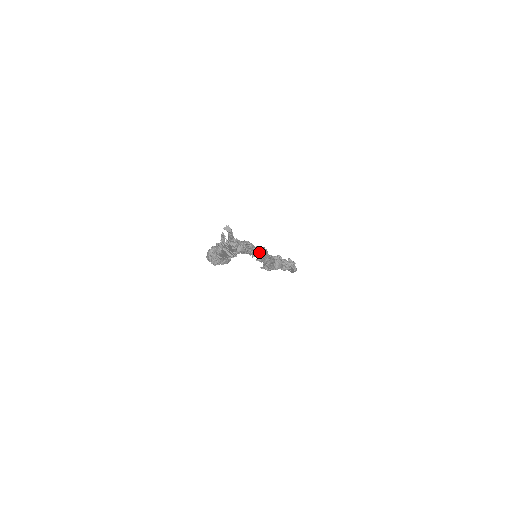
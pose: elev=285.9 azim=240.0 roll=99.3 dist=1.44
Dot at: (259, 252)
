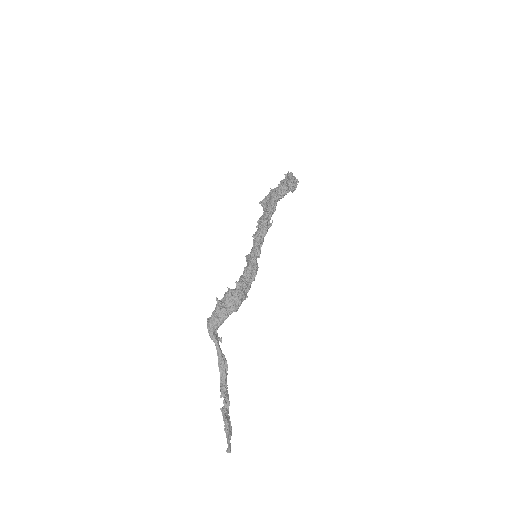
Dot at: (262, 244)
